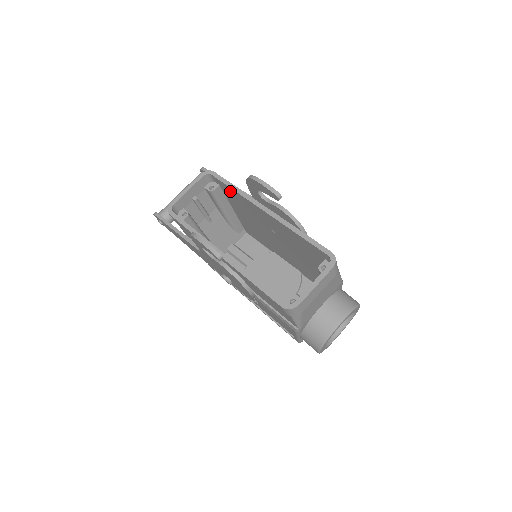
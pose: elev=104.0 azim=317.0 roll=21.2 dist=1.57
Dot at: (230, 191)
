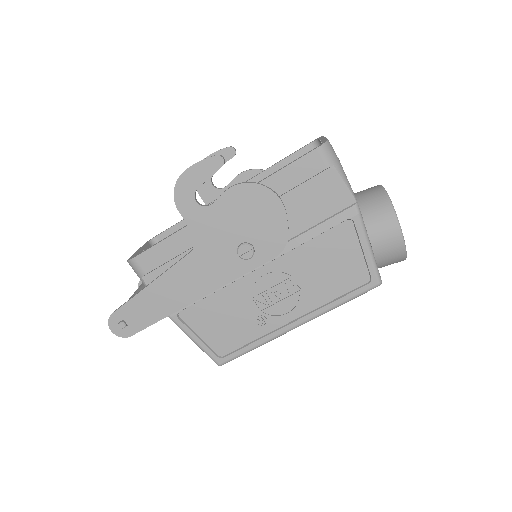
Dot at: occluded
